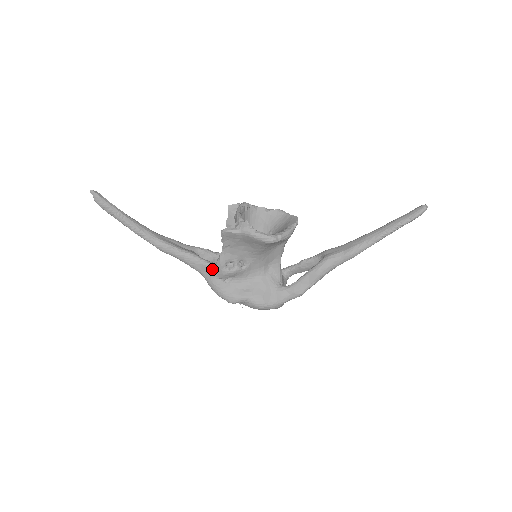
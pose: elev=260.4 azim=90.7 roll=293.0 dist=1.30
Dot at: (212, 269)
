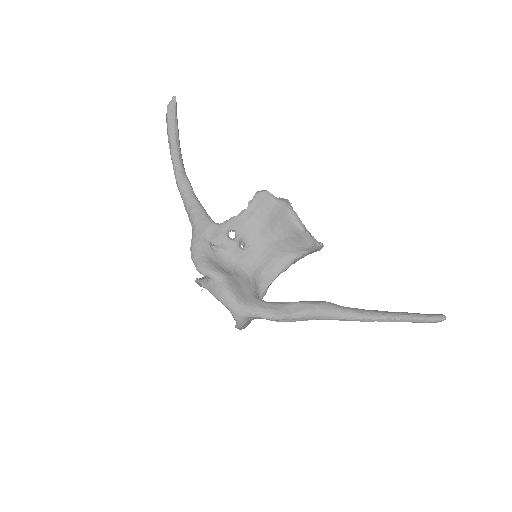
Dot at: (212, 226)
